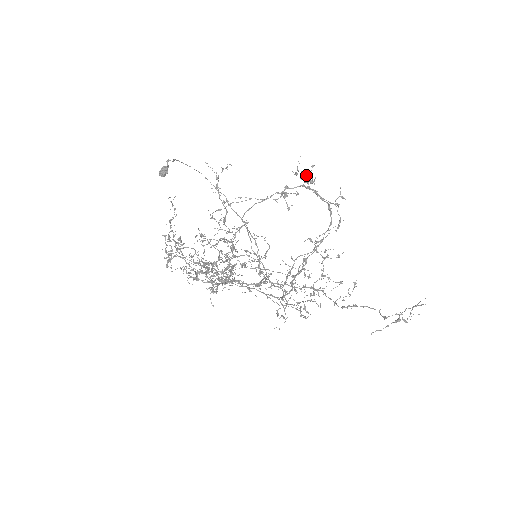
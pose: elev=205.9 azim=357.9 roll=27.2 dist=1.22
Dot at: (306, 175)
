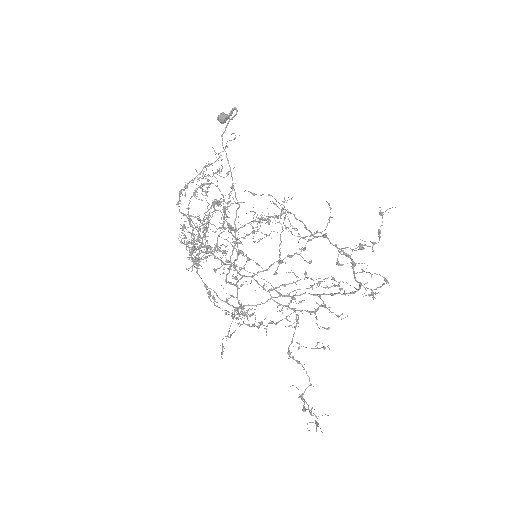
Dot at: occluded
